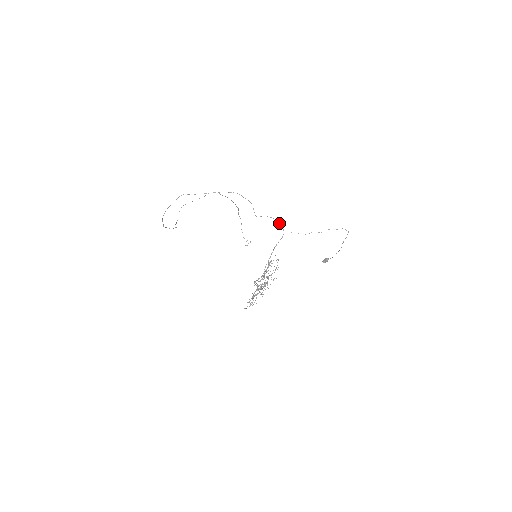
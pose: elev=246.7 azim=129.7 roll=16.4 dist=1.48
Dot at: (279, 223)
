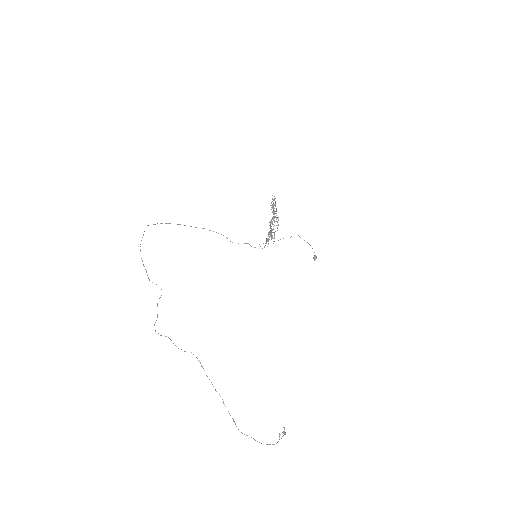
Dot at: occluded
